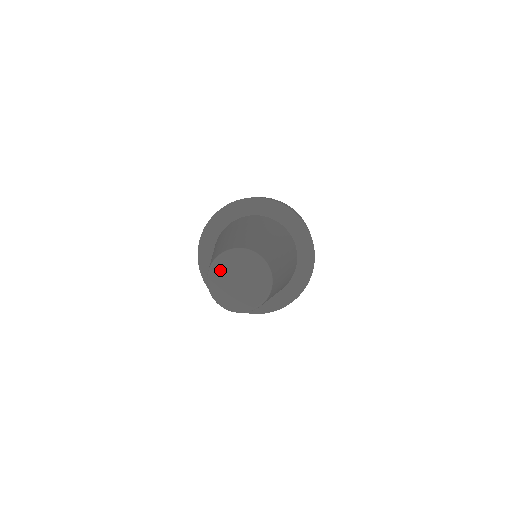
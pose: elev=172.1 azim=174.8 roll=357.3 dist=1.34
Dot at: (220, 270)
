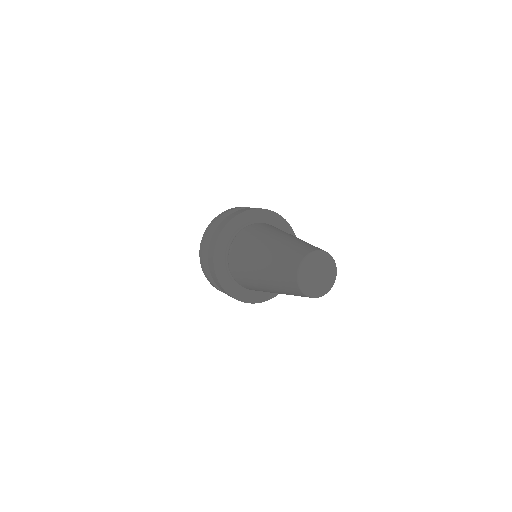
Dot at: (304, 277)
